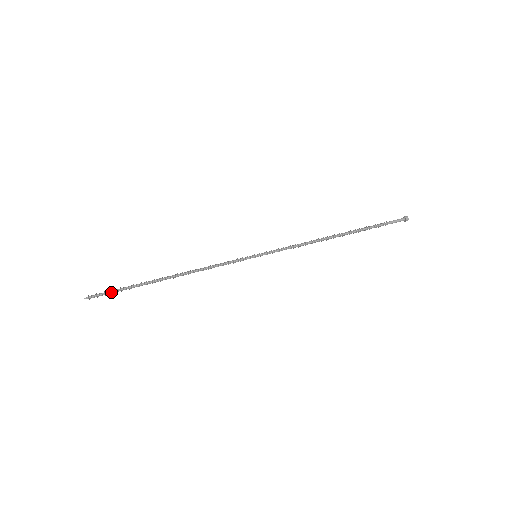
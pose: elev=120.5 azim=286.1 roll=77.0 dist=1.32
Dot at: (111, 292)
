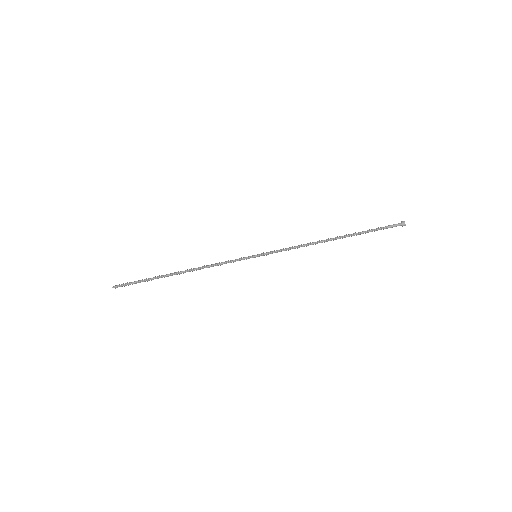
Dot at: occluded
